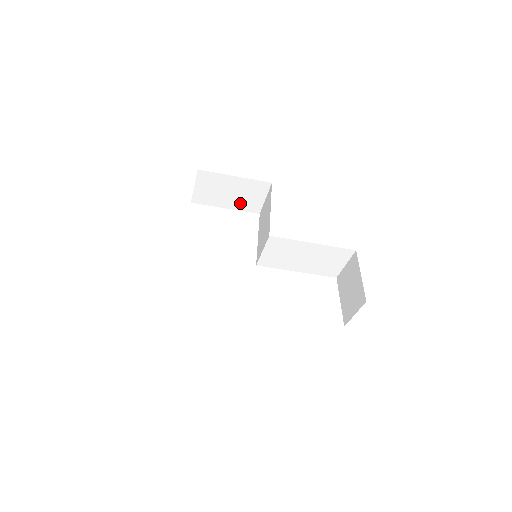
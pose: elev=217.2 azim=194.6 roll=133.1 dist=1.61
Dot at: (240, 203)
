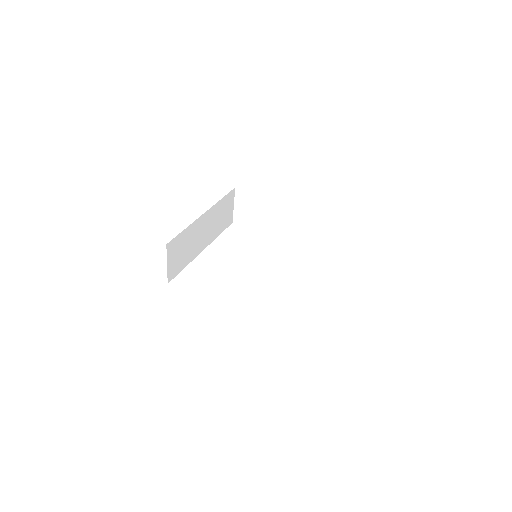
Dot at: (272, 227)
